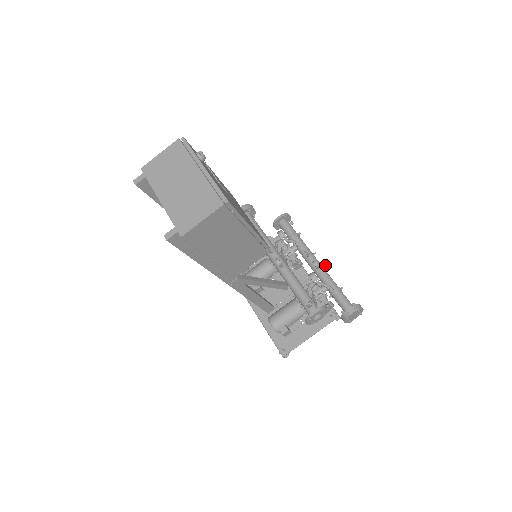
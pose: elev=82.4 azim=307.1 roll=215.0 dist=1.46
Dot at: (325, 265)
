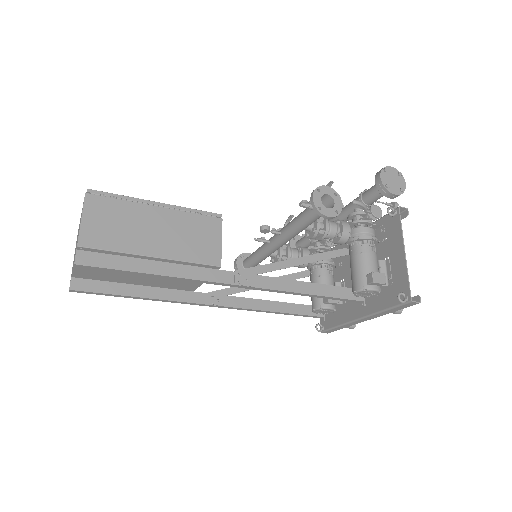
Dot at: occluded
